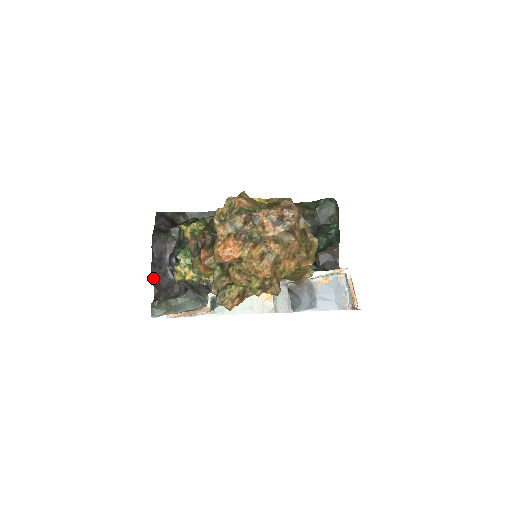
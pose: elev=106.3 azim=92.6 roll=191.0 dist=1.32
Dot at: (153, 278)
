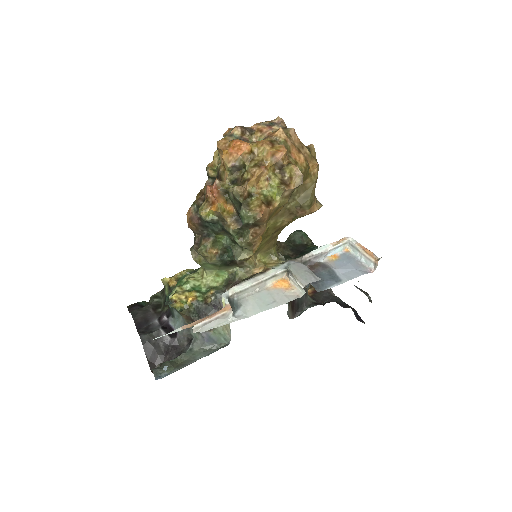
Dot at: (145, 348)
